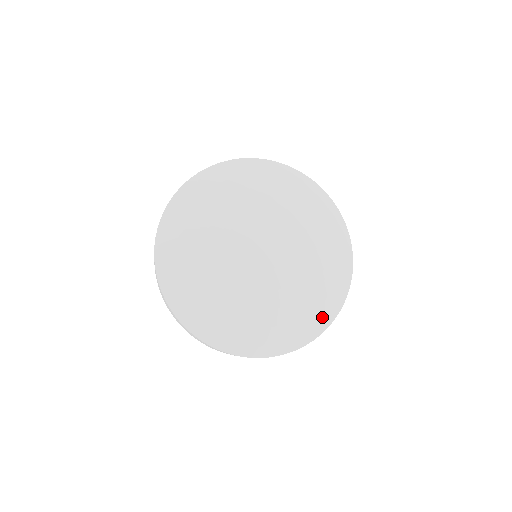
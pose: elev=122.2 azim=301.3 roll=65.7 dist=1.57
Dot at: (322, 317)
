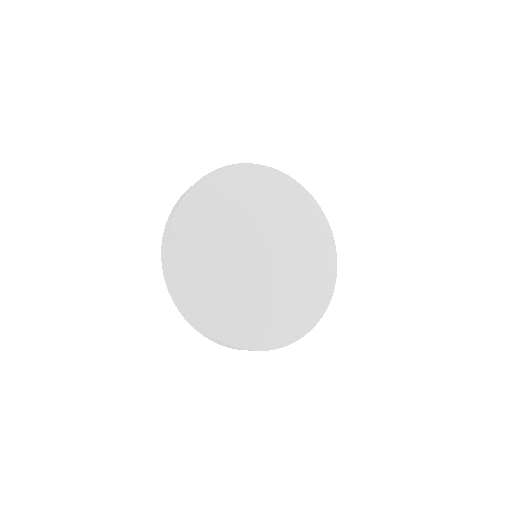
Dot at: (327, 284)
